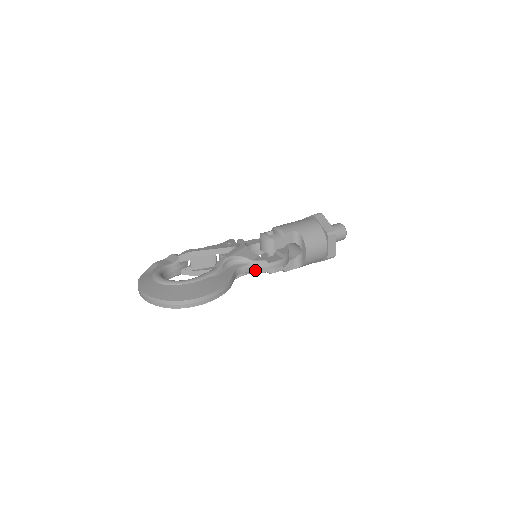
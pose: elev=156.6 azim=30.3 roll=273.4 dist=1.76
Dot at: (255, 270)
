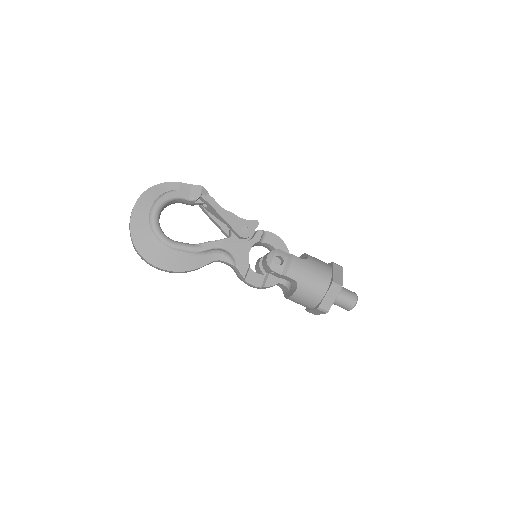
Dot at: (235, 270)
